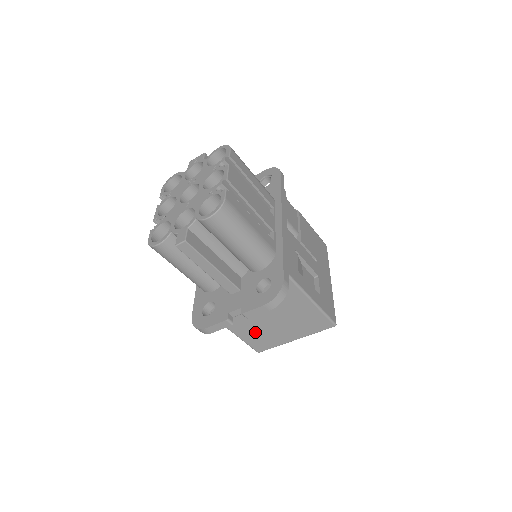
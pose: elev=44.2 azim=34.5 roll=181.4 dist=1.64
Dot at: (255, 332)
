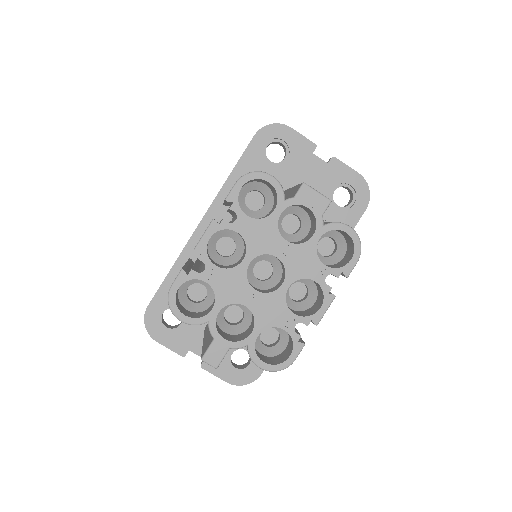
Dot at: occluded
